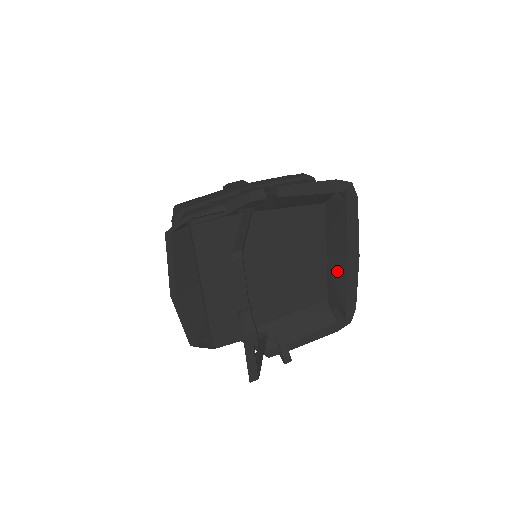
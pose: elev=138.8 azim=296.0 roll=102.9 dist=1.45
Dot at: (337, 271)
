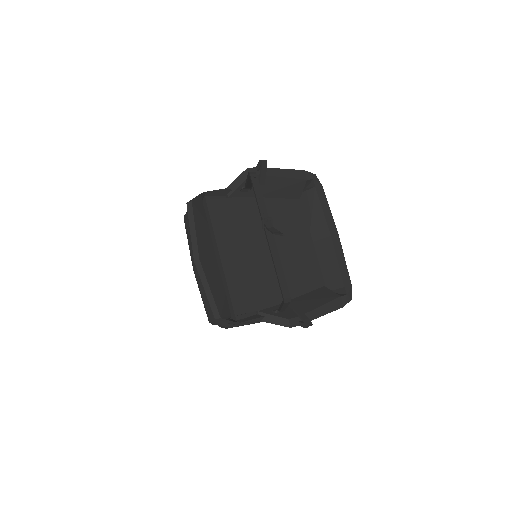
Dot at: (325, 252)
